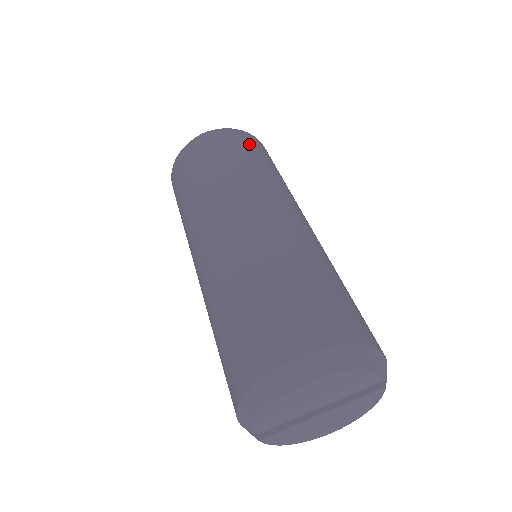
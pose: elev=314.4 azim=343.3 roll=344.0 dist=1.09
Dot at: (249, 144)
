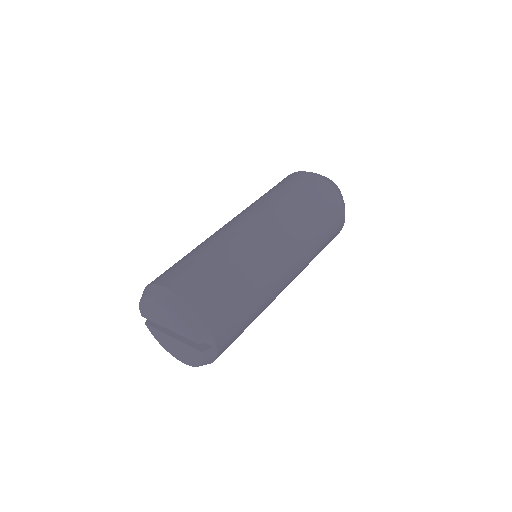
Dot at: (319, 193)
